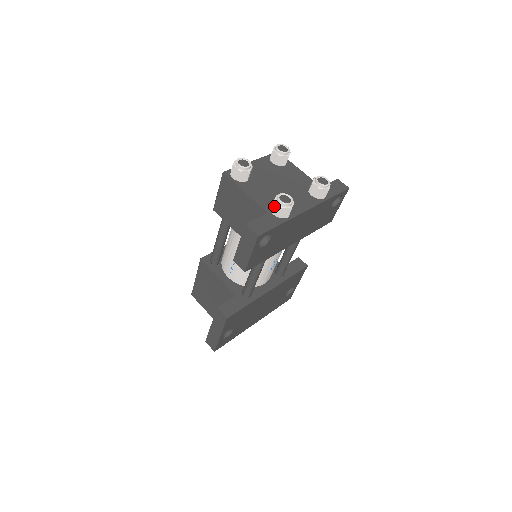
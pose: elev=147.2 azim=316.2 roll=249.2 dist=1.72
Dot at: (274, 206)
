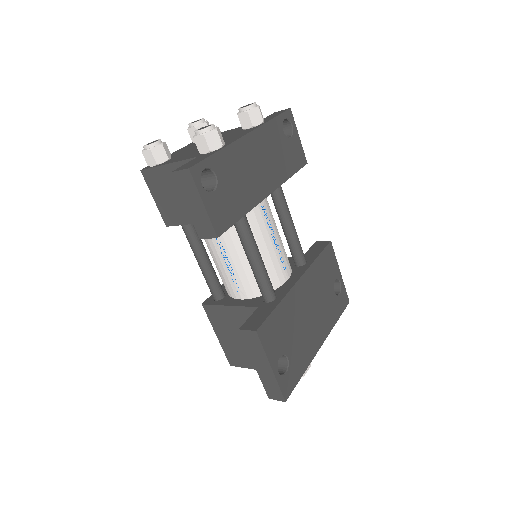
Dot at: (198, 143)
